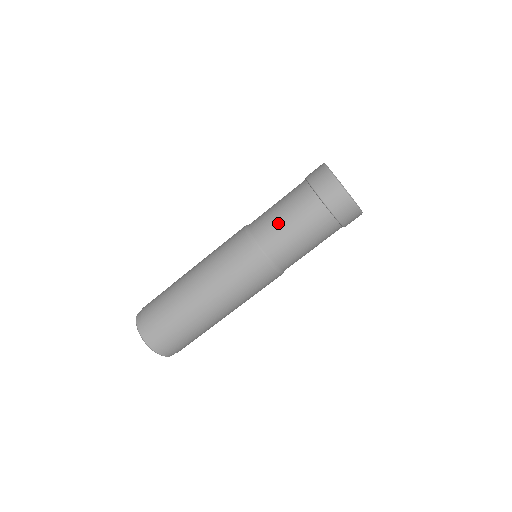
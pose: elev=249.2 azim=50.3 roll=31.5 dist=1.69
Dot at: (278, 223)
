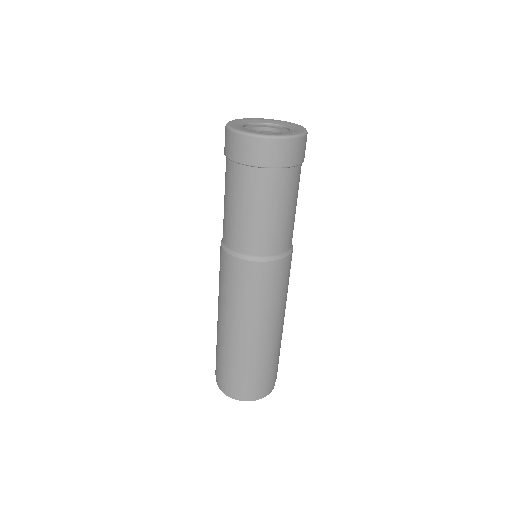
Dot at: (239, 221)
